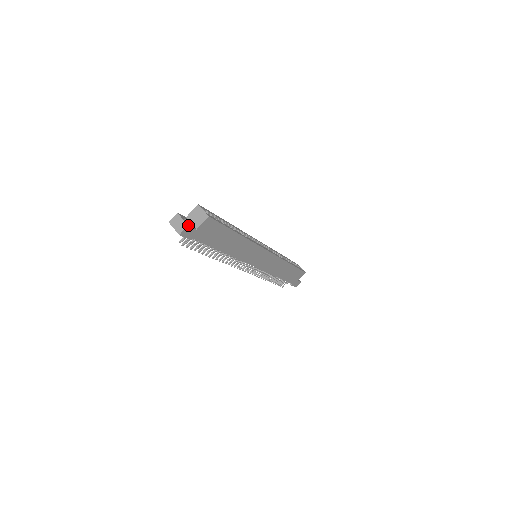
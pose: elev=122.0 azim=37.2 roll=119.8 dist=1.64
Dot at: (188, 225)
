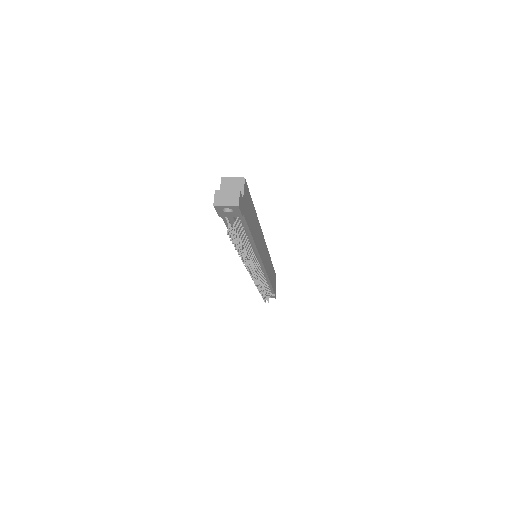
Dot at: (239, 191)
